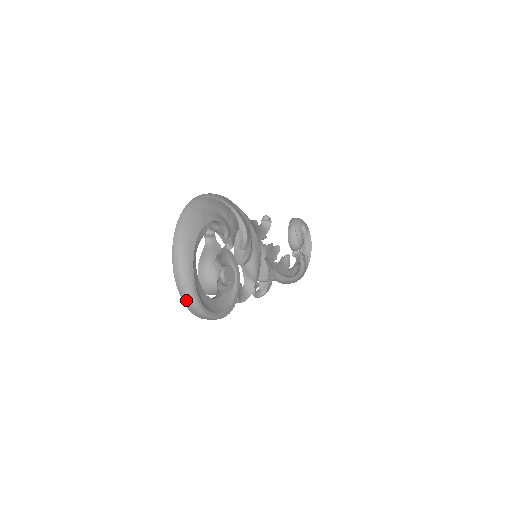
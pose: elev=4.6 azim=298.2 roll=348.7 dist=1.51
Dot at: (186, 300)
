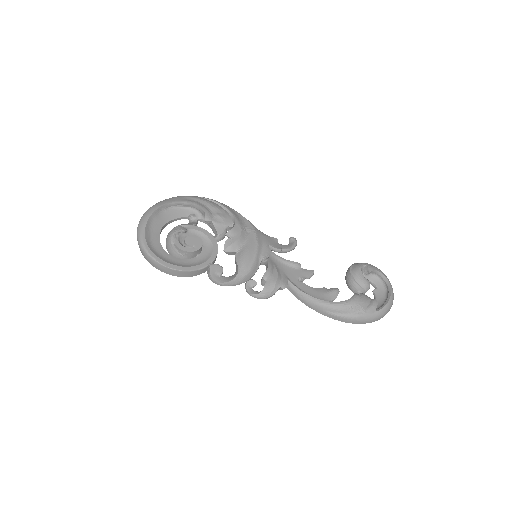
Dot at: (138, 241)
